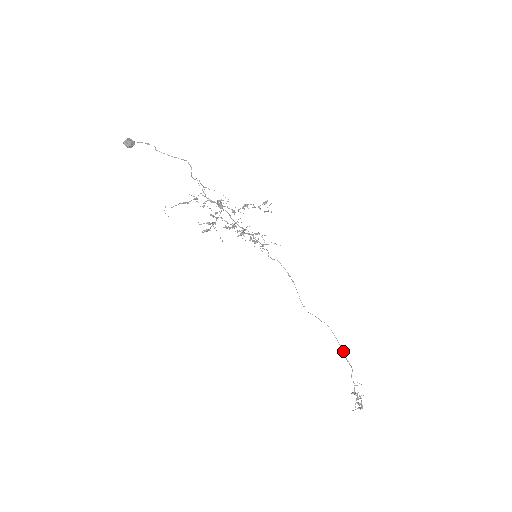
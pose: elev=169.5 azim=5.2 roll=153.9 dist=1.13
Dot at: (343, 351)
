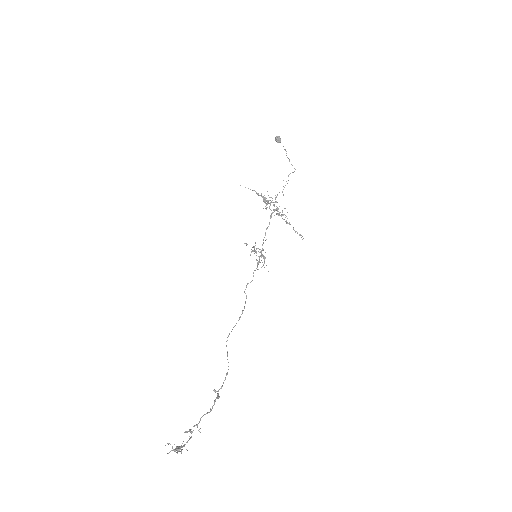
Dot at: (218, 395)
